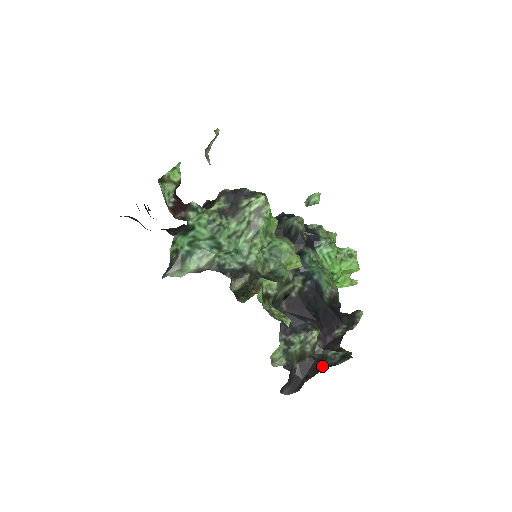
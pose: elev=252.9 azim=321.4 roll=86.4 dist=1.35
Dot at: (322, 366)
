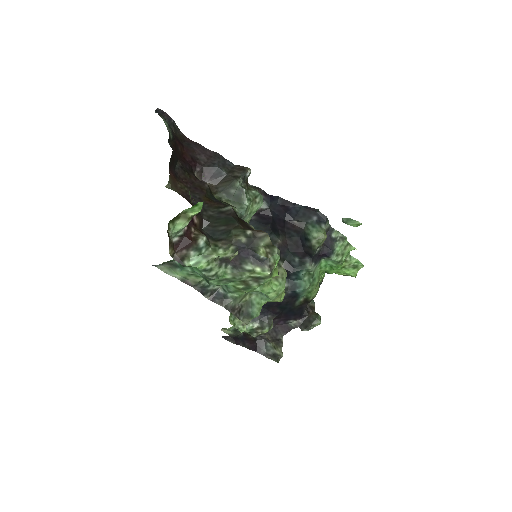
Dot at: (257, 350)
